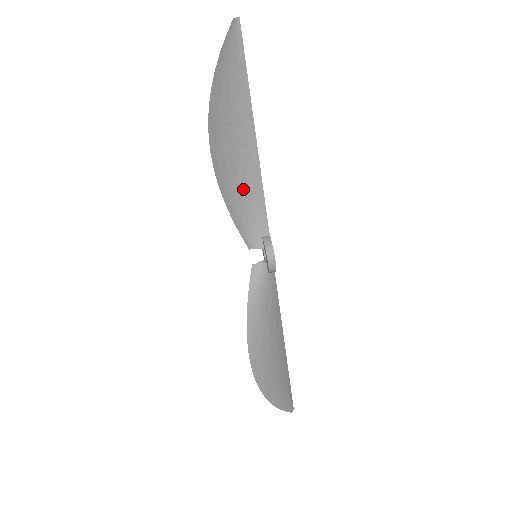
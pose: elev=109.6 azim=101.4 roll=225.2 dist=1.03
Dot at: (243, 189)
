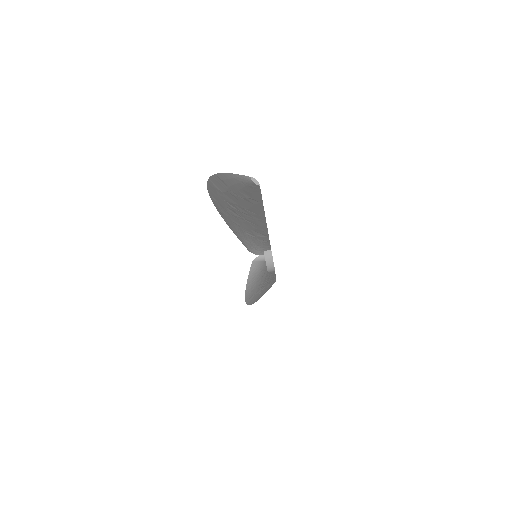
Dot at: (247, 232)
